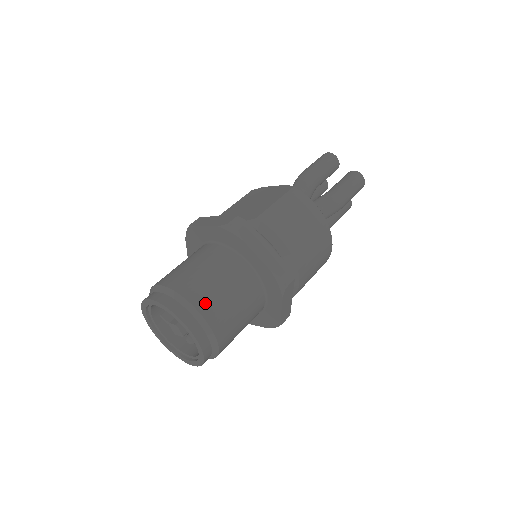
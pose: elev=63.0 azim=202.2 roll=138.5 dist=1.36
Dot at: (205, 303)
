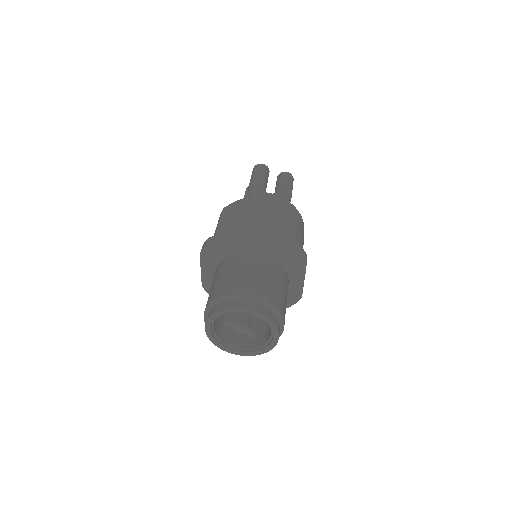
Dot at: (266, 294)
